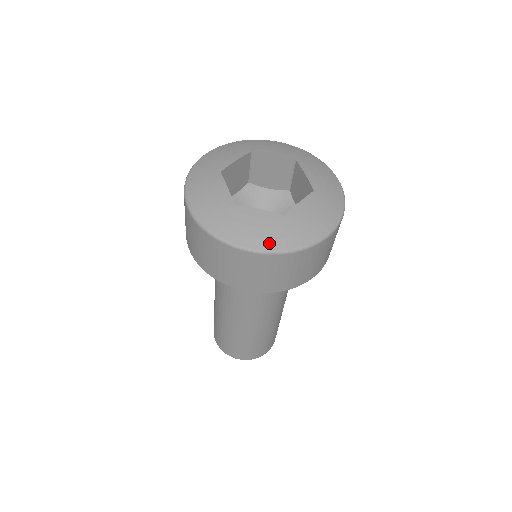
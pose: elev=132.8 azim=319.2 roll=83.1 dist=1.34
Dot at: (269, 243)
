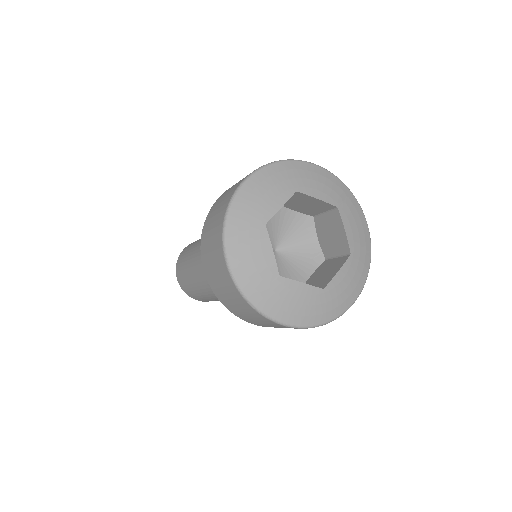
Dot at: (360, 283)
